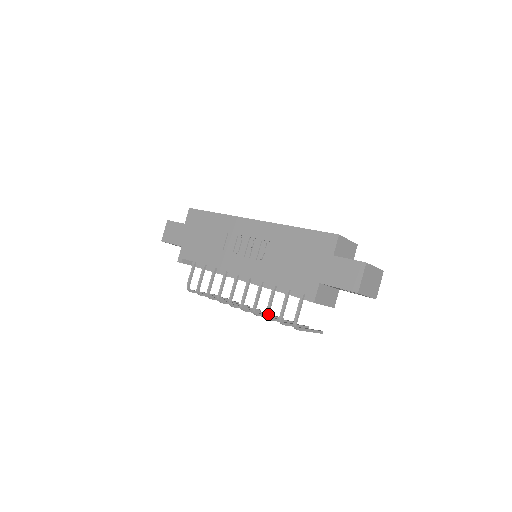
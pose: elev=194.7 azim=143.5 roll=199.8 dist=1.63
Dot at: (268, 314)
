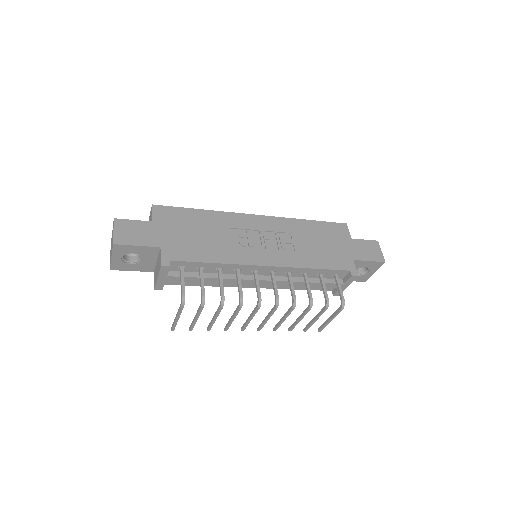
Dot at: (312, 301)
